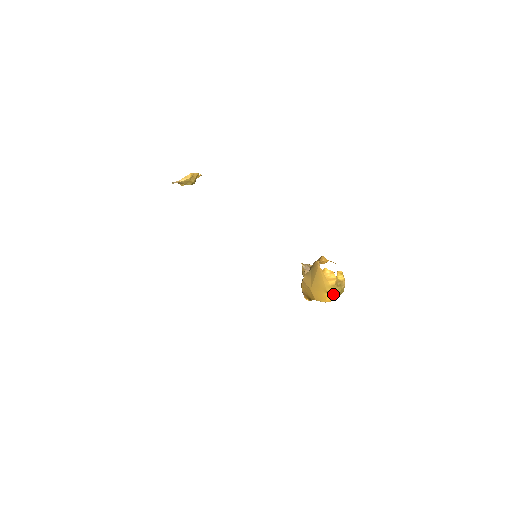
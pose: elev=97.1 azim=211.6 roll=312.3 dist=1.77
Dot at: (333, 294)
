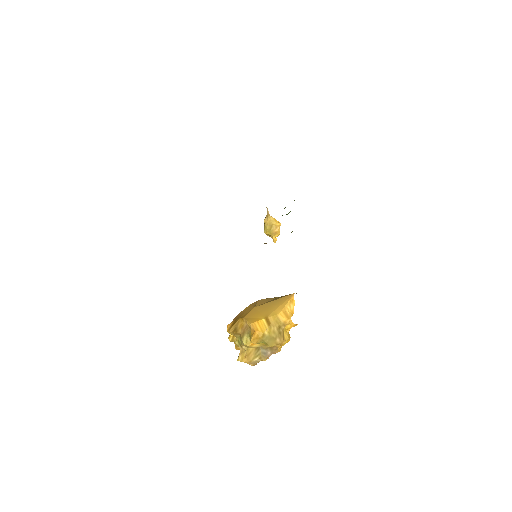
Dot at: (267, 326)
